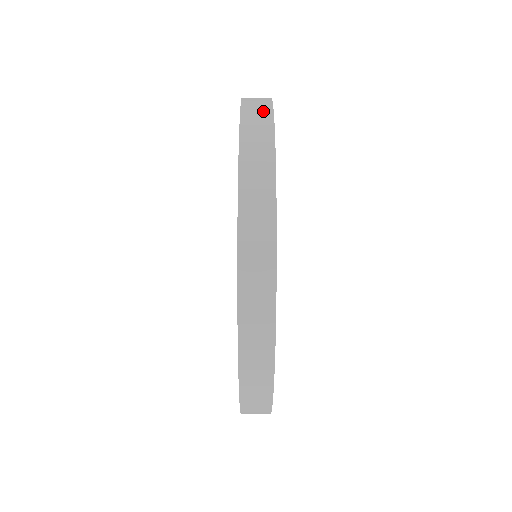
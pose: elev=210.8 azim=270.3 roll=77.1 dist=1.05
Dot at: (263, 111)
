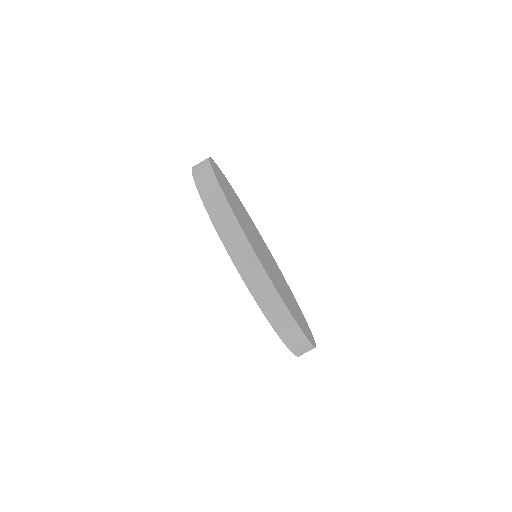
Dot at: occluded
